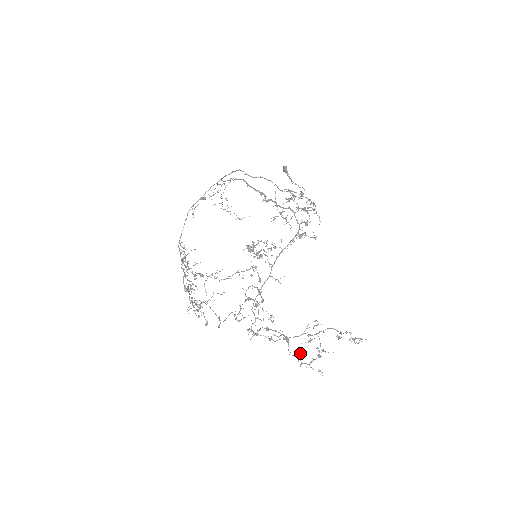
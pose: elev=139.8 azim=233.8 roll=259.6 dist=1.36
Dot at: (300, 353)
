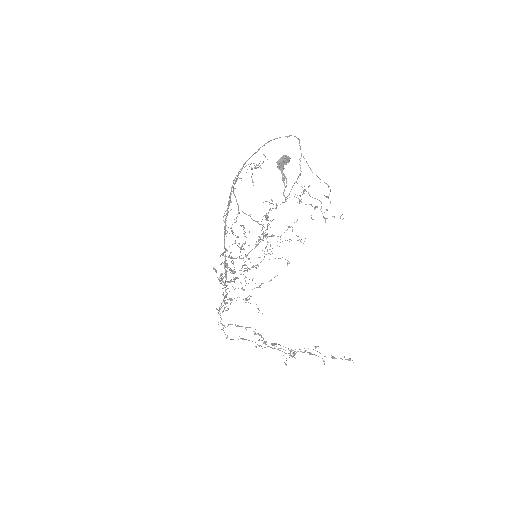
Dot at: (274, 345)
